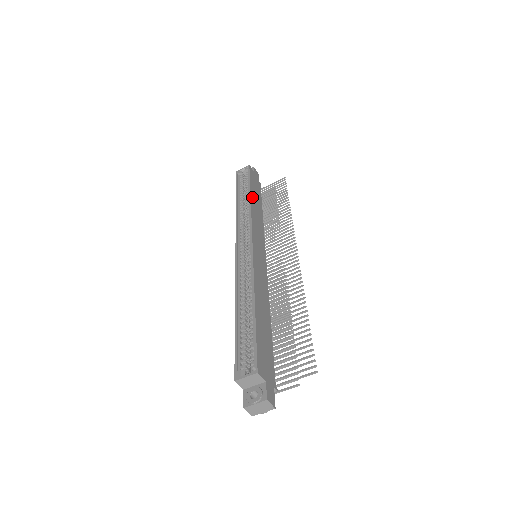
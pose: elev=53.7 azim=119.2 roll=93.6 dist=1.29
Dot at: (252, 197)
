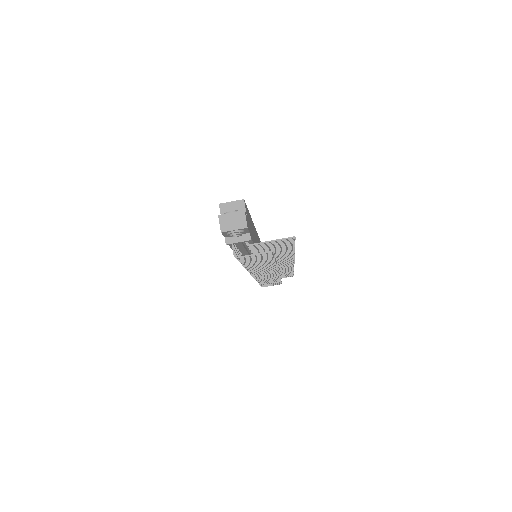
Dot at: occluded
